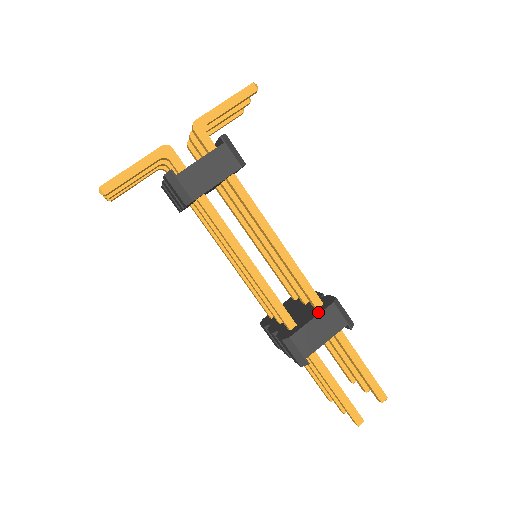
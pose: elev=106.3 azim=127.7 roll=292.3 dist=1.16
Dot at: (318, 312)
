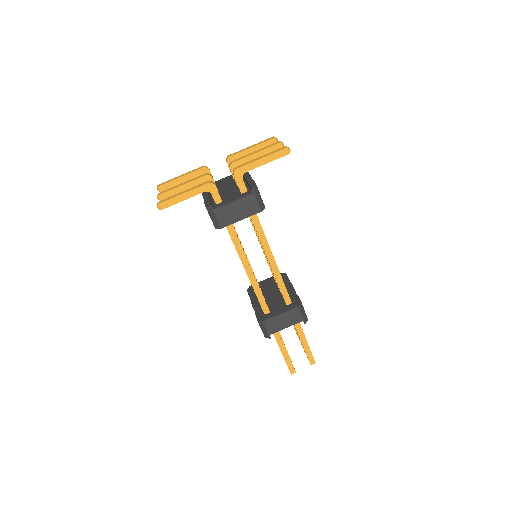
Dot at: (286, 309)
